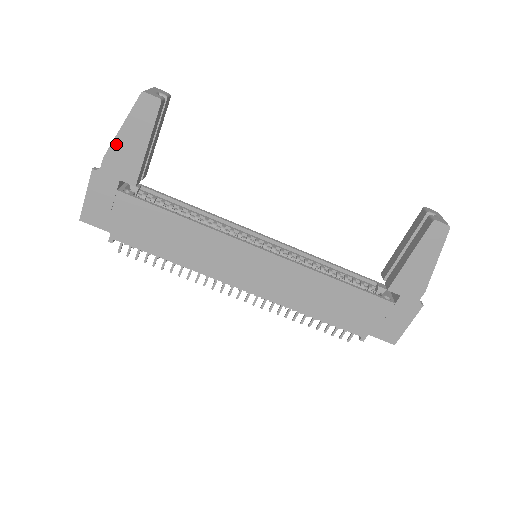
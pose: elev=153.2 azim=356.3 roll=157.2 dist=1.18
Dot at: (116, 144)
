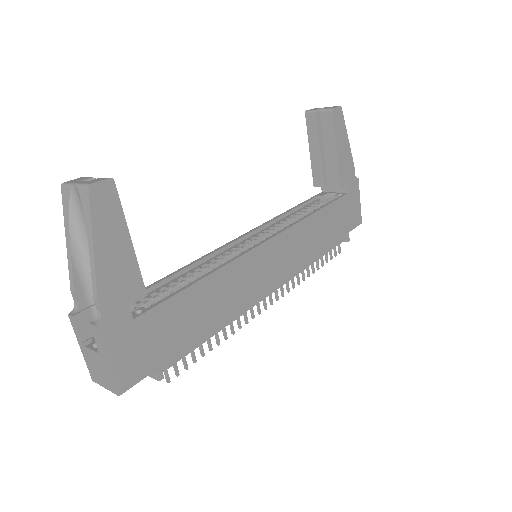
Dot at: (100, 271)
